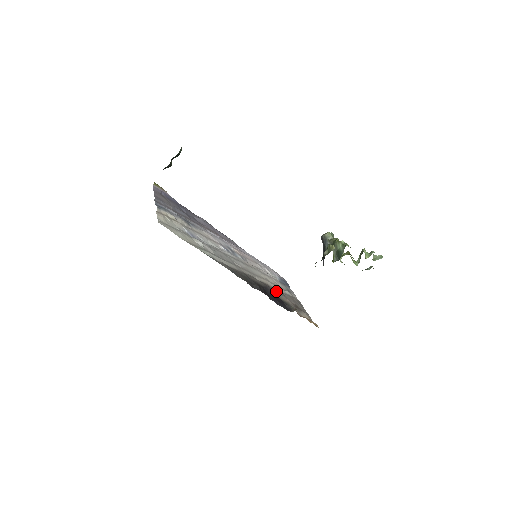
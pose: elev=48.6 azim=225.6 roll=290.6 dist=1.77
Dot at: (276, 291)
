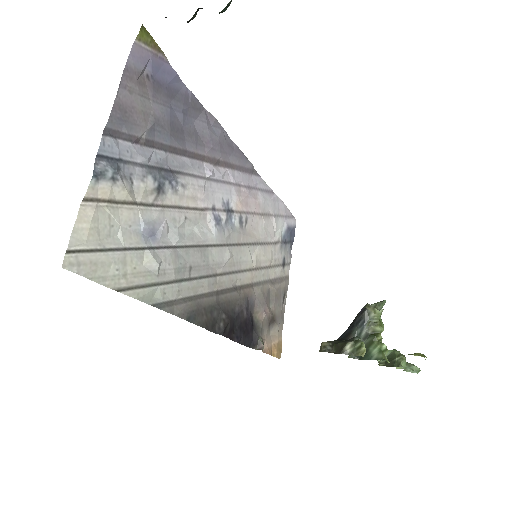
Dot at: (256, 298)
